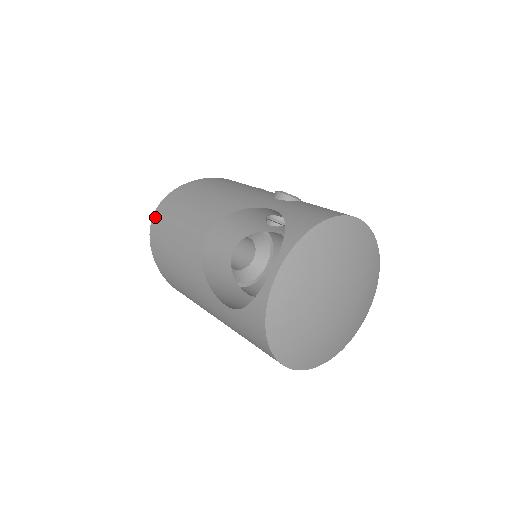
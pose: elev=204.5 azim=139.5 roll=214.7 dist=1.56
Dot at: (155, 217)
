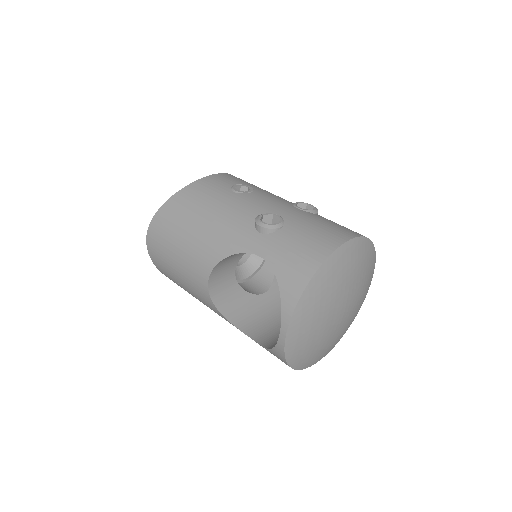
Dot at: (149, 247)
